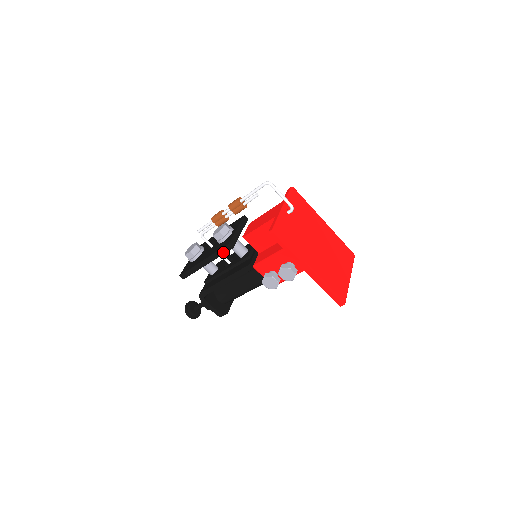
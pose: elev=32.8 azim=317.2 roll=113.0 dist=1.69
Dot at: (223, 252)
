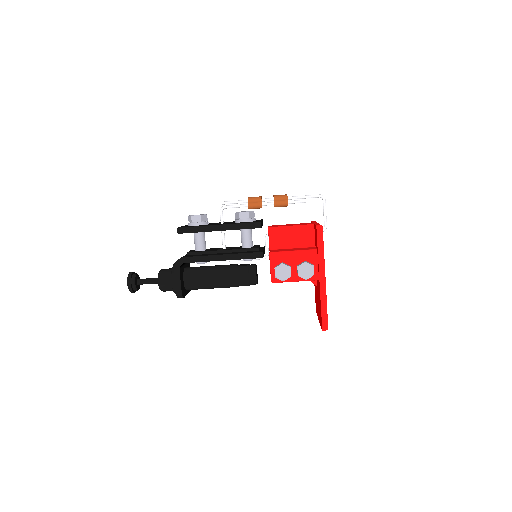
Dot at: (248, 227)
